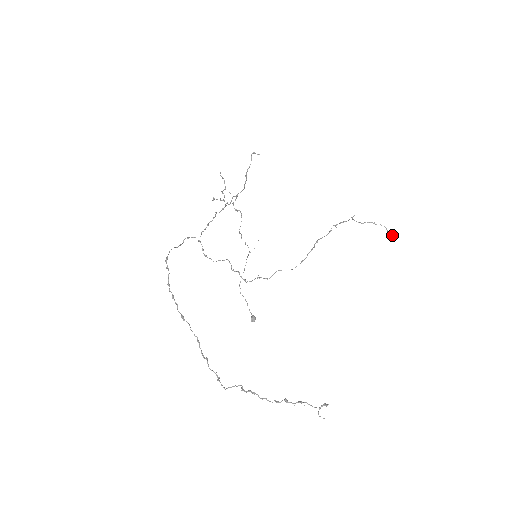
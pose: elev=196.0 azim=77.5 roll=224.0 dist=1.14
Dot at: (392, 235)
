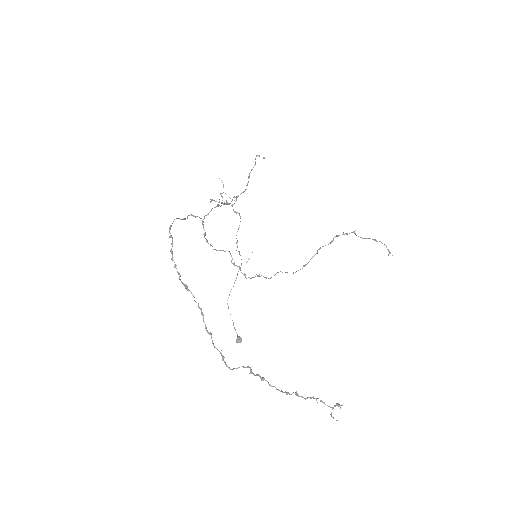
Dot at: occluded
